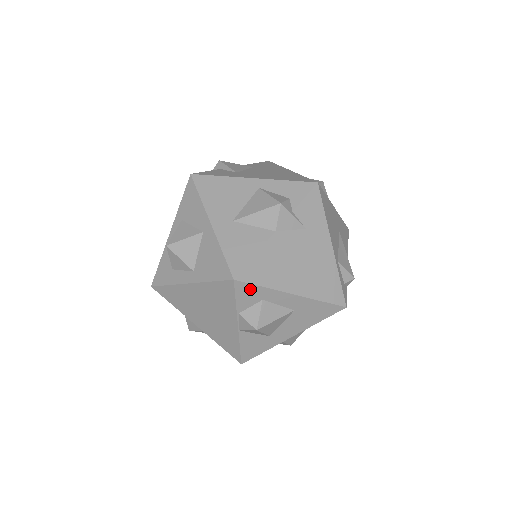
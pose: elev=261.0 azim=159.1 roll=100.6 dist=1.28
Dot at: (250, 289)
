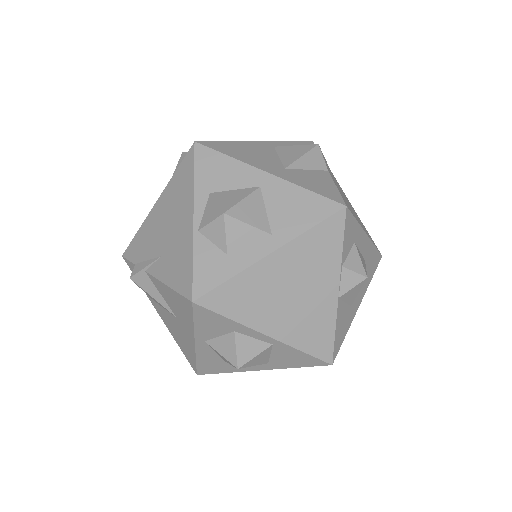
Dot at: (351, 224)
